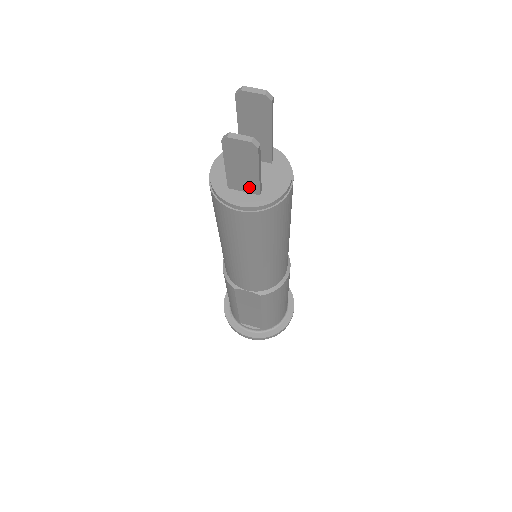
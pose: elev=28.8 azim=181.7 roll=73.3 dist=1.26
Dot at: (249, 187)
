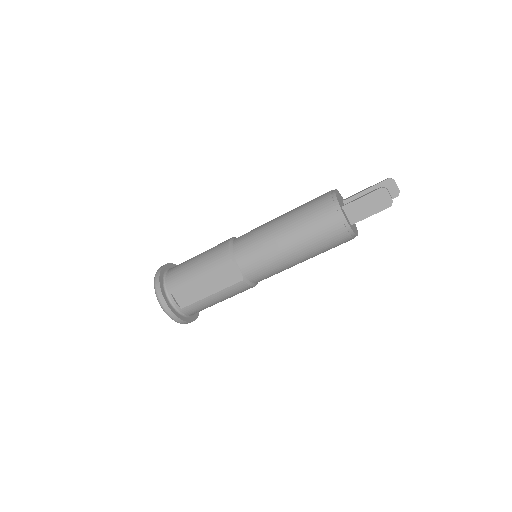
Dot at: (353, 217)
